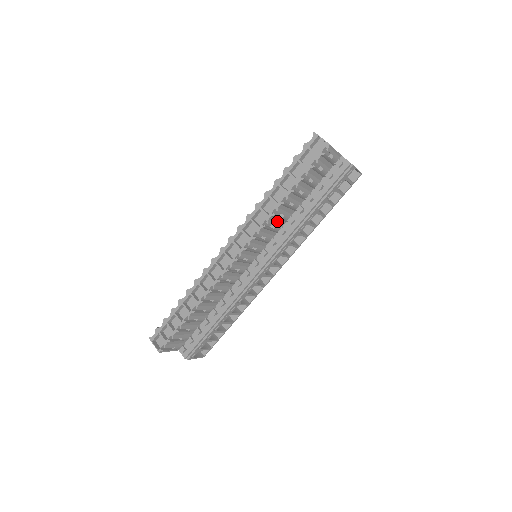
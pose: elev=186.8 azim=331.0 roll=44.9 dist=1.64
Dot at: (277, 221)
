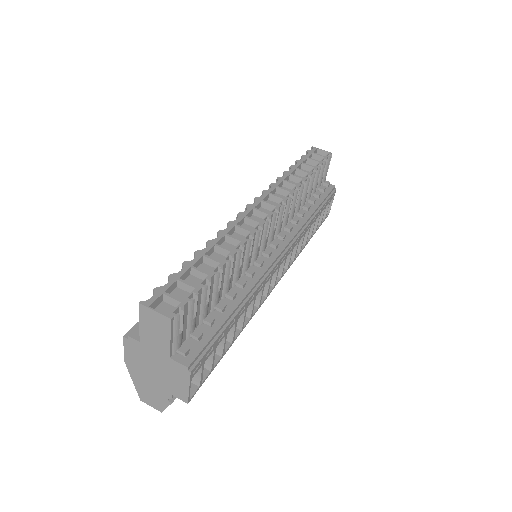
Dot at: (295, 203)
